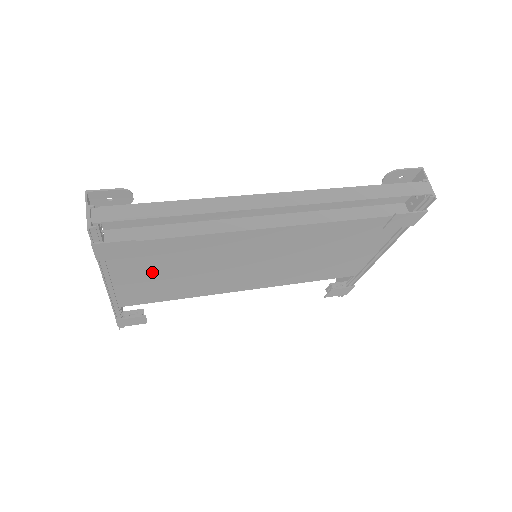
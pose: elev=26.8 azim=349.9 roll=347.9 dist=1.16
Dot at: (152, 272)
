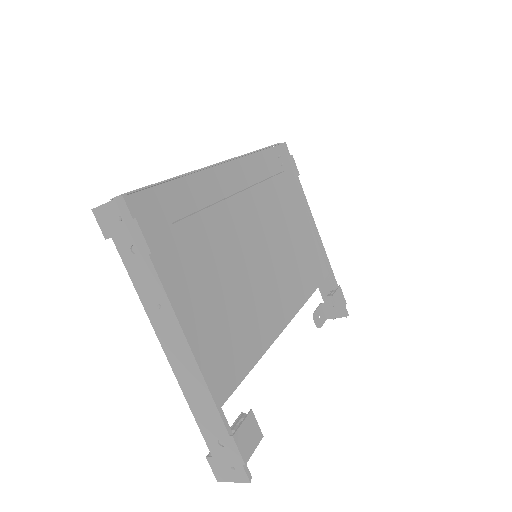
Dot at: (205, 297)
